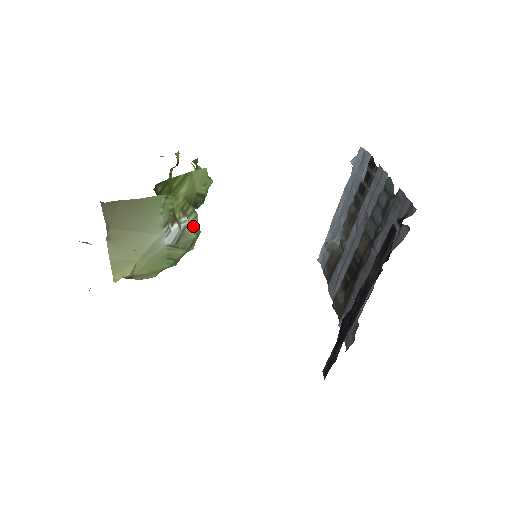
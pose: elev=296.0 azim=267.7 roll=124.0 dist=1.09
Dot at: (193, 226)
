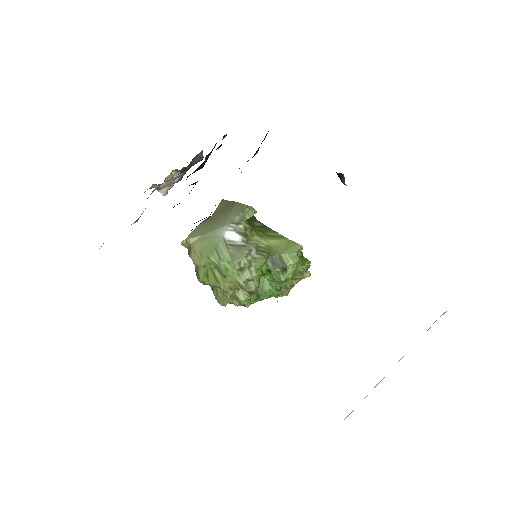
Dot at: (254, 261)
